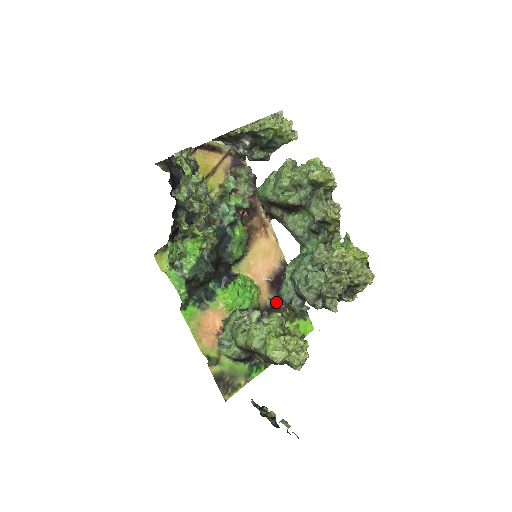
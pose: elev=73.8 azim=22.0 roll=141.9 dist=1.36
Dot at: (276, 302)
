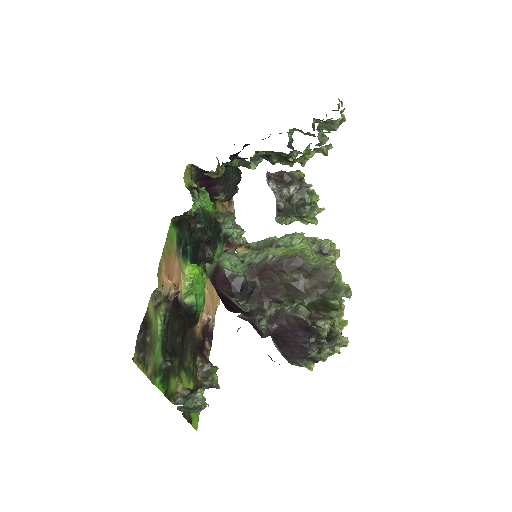
Dot at: occluded
